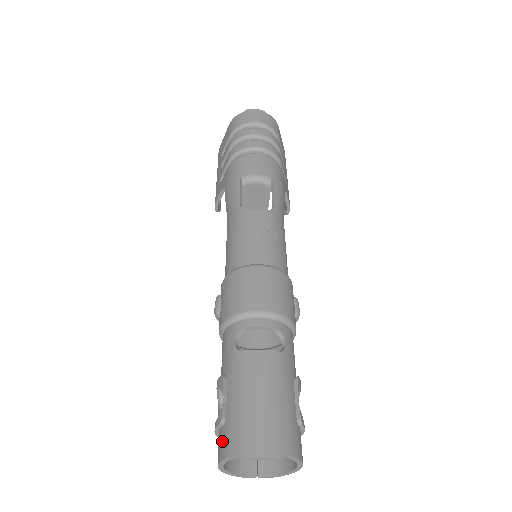
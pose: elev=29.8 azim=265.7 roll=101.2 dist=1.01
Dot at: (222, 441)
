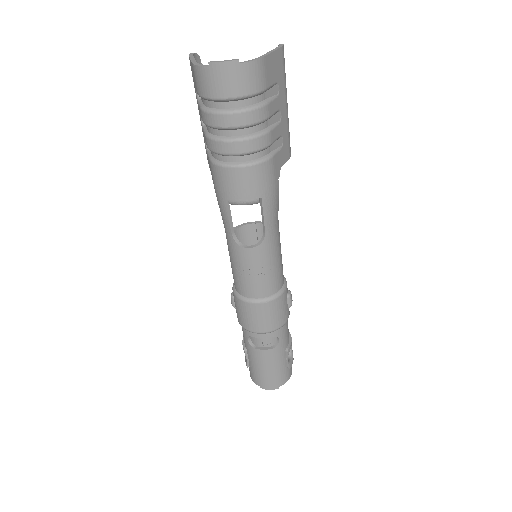
Dot at: (250, 372)
